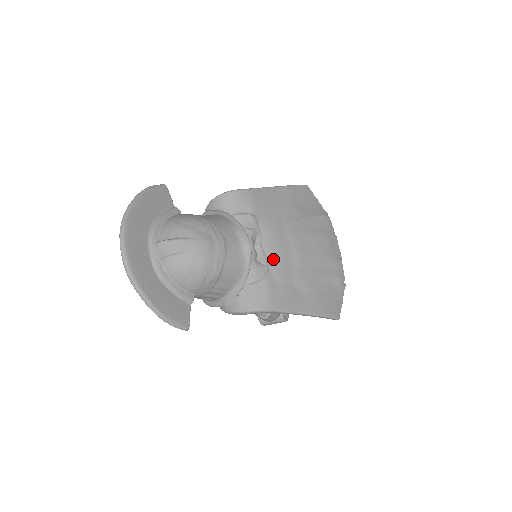
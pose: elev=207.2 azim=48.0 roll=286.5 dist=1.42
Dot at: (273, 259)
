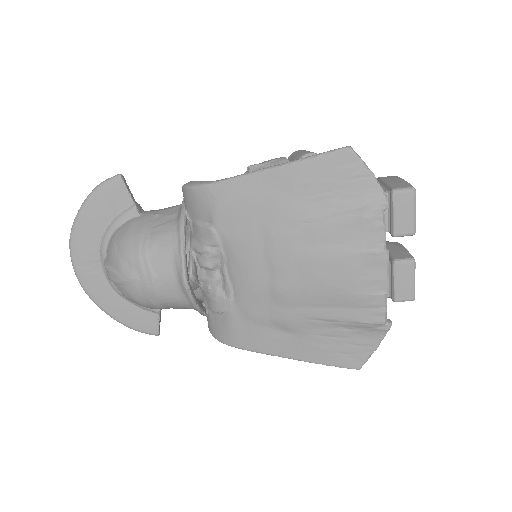
Dot at: (239, 291)
